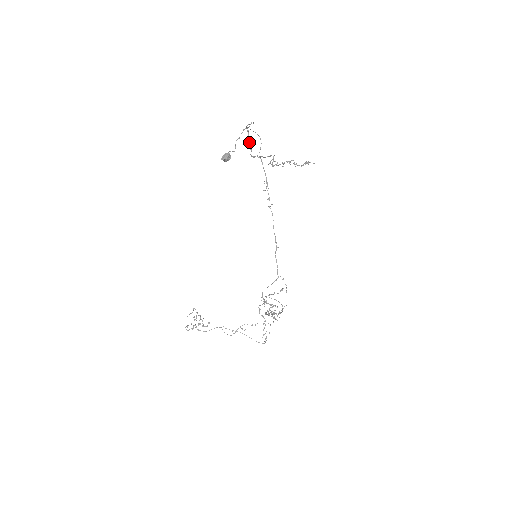
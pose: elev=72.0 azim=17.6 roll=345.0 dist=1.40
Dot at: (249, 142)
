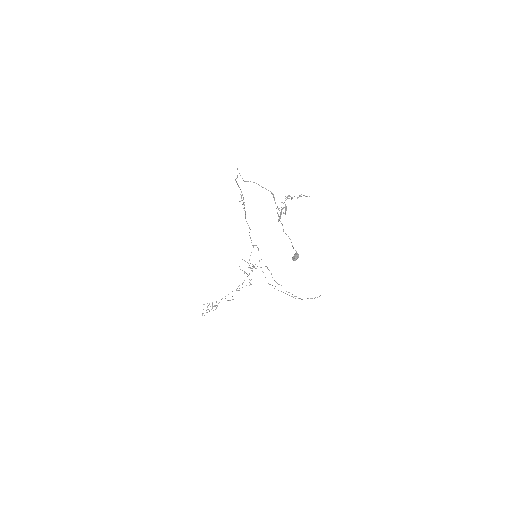
Dot at: occluded
